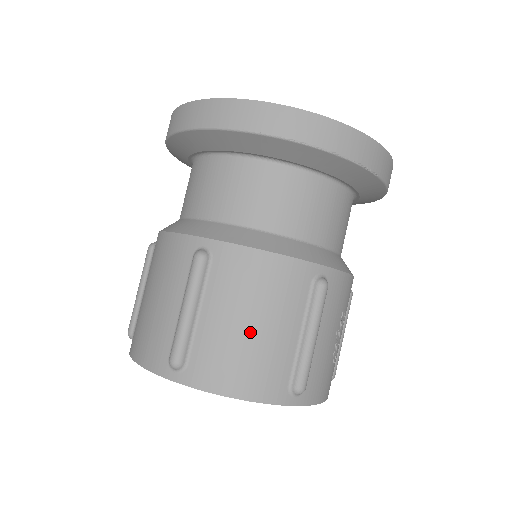
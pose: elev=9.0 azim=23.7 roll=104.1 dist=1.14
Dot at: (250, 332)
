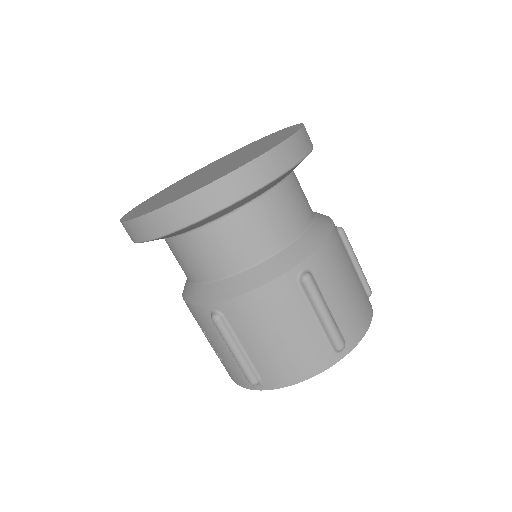
Dot at: (351, 289)
